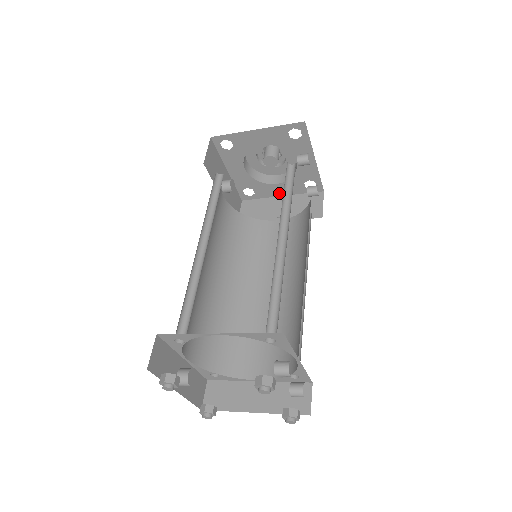
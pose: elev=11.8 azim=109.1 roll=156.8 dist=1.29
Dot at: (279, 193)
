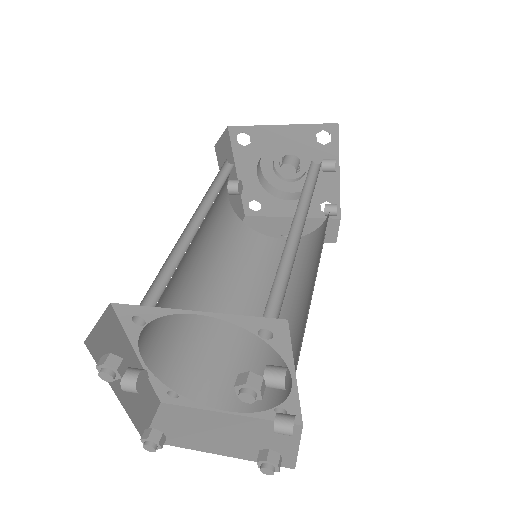
Dot at: (289, 213)
